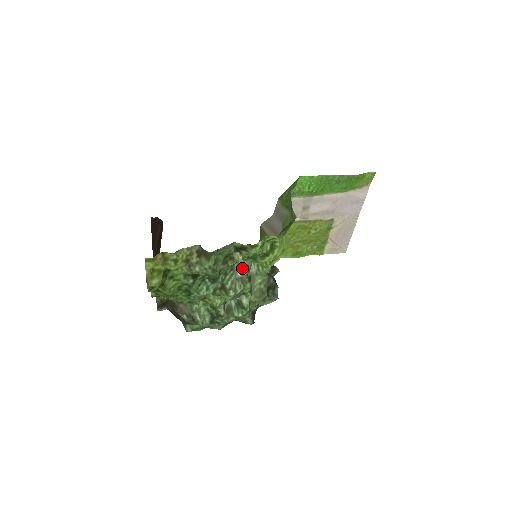
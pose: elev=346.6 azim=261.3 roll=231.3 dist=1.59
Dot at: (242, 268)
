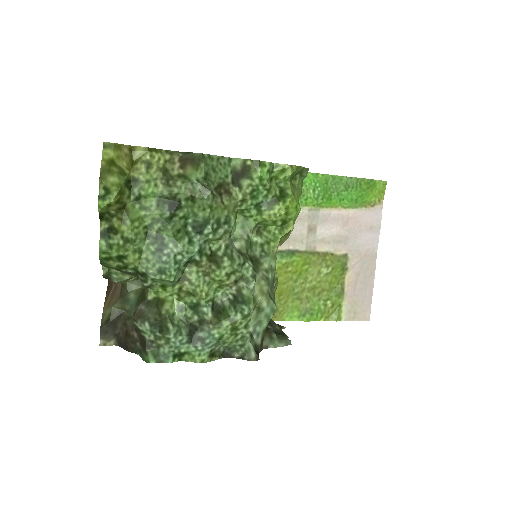
Dot at: (240, 236)
